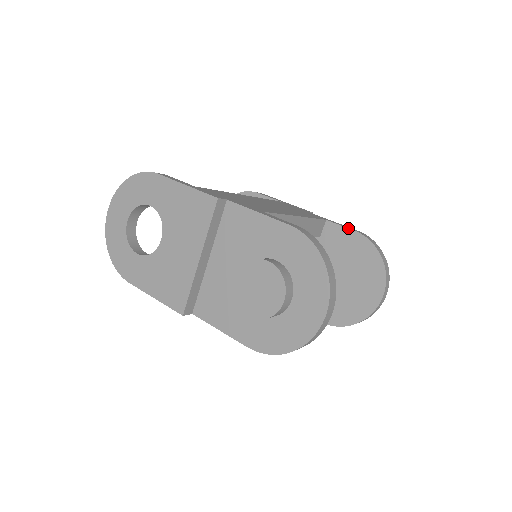
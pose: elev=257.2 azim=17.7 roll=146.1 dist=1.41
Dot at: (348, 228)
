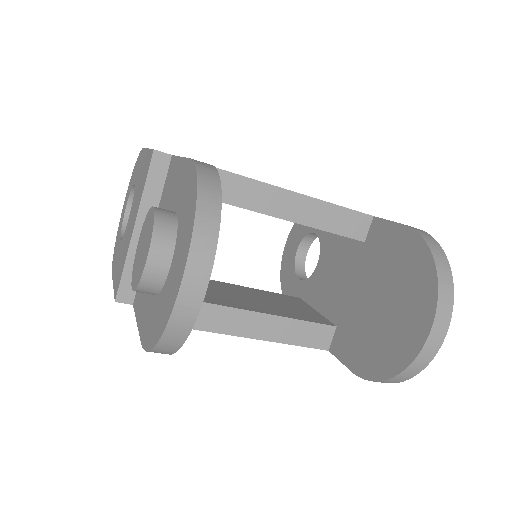
Dot at: (396, 222)
